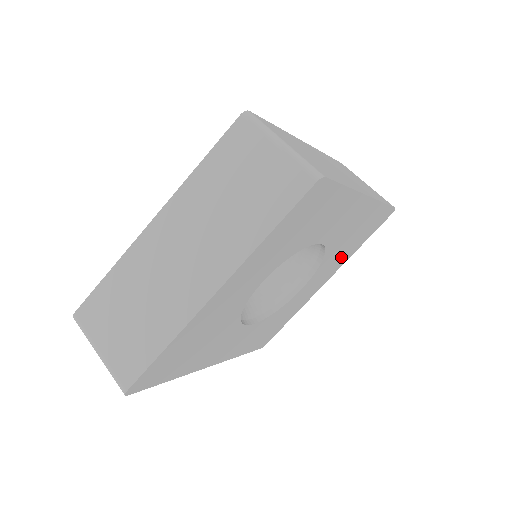
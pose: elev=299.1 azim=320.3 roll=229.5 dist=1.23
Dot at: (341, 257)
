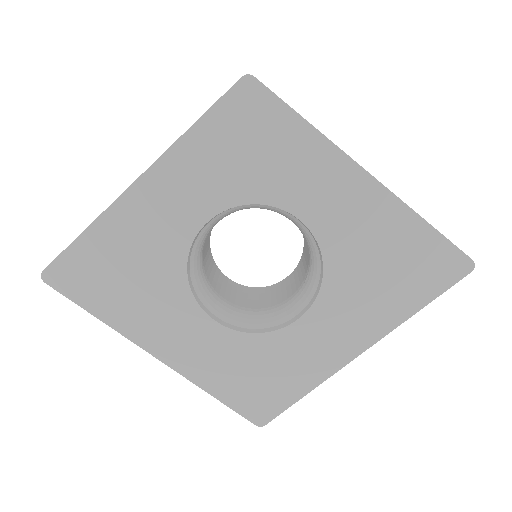
Dot at: (373, 304)
